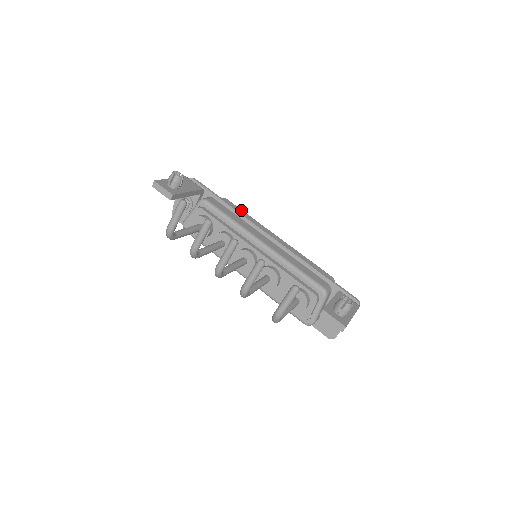
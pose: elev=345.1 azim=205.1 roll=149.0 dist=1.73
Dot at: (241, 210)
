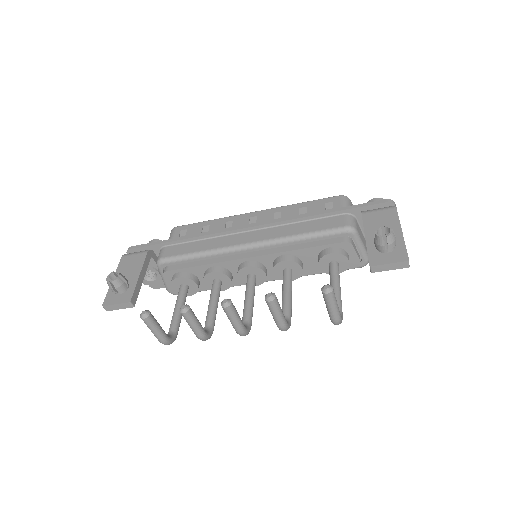
Dot at: (198, 224)
